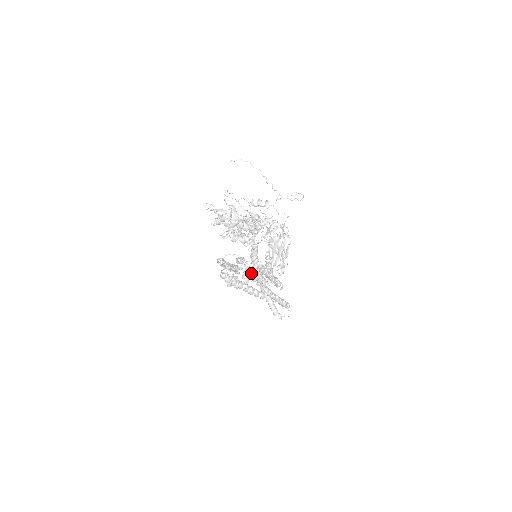
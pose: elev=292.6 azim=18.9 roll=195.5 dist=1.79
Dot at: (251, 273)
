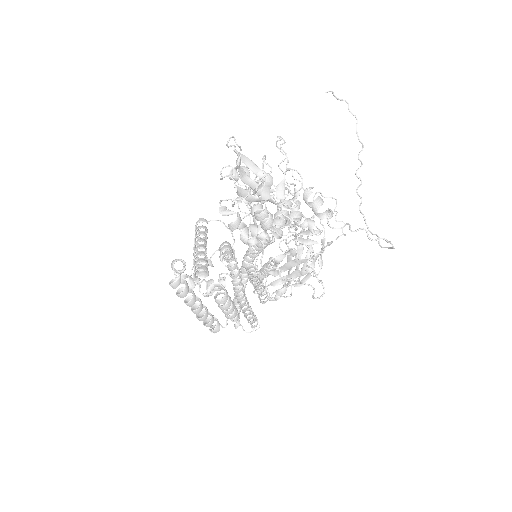
Dot at: (218, 299)
